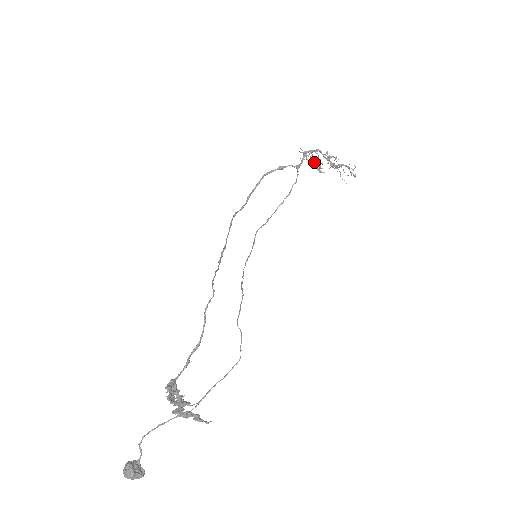
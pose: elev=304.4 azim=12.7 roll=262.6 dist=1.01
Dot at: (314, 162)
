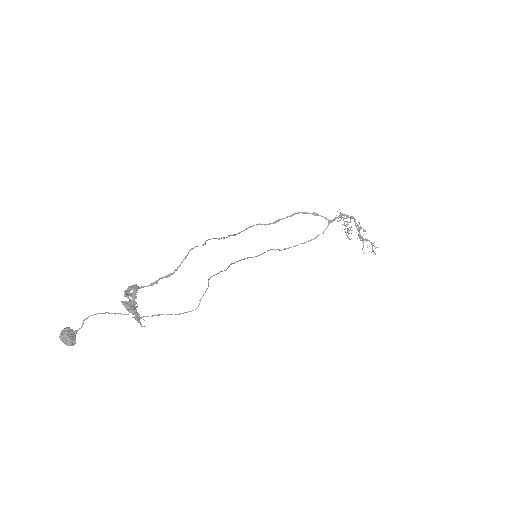
Dot at: (345, 225)
